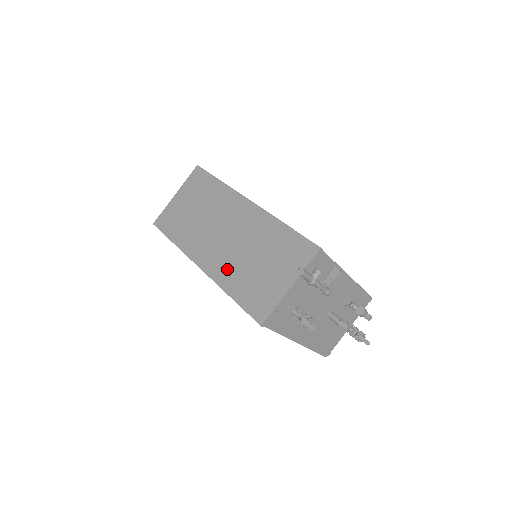
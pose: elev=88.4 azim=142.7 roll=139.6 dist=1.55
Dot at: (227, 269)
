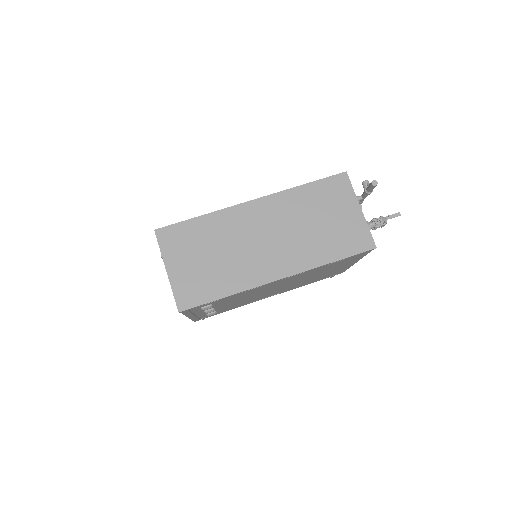
Dot at: (304, 253)
